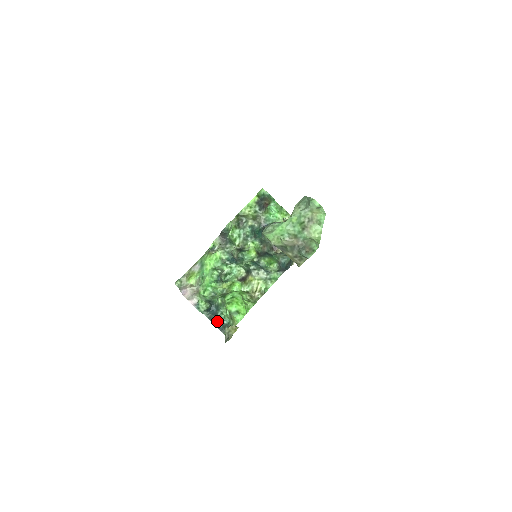
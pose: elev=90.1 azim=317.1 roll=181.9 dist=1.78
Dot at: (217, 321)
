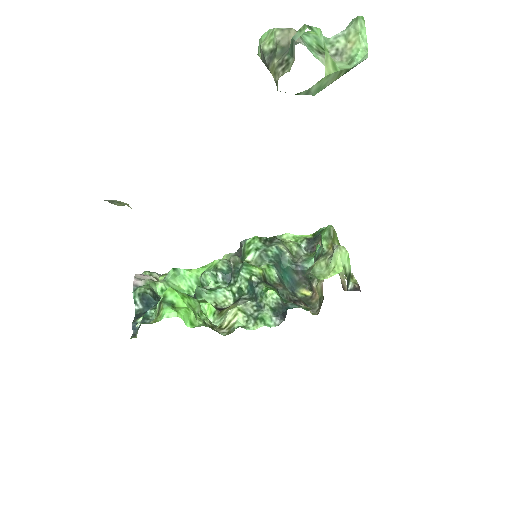
Dot at: (140, 317)
